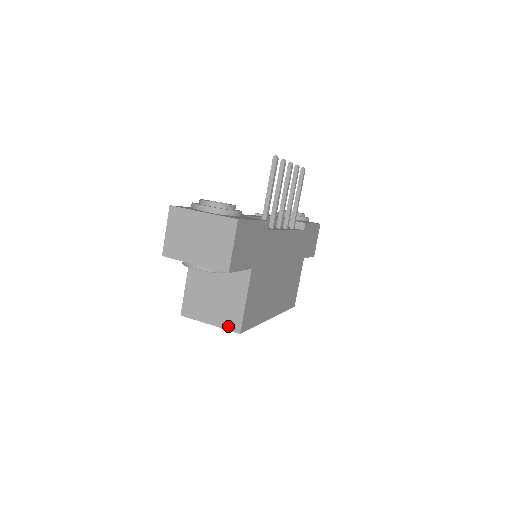
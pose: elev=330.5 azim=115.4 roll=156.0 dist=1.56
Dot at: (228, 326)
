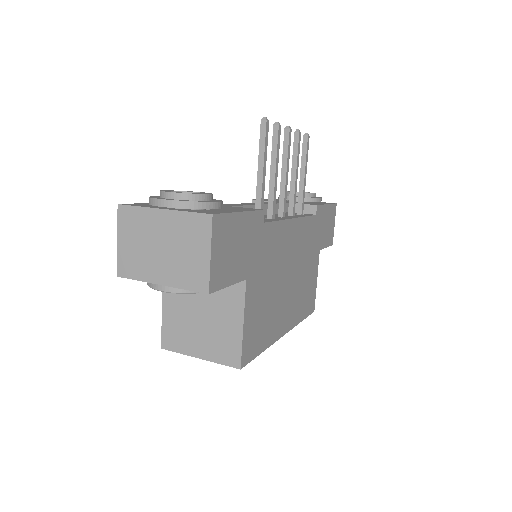
Dot at: (223, 360)
